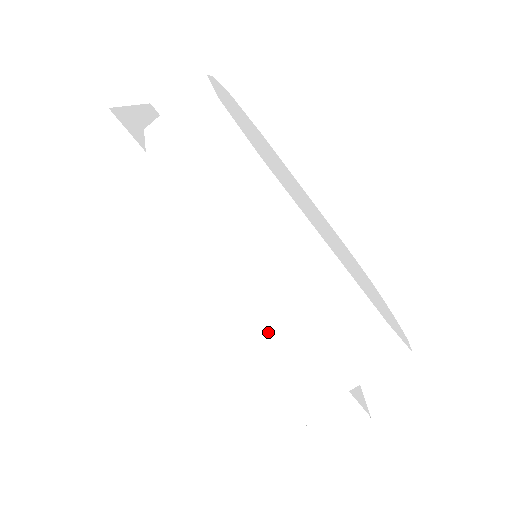
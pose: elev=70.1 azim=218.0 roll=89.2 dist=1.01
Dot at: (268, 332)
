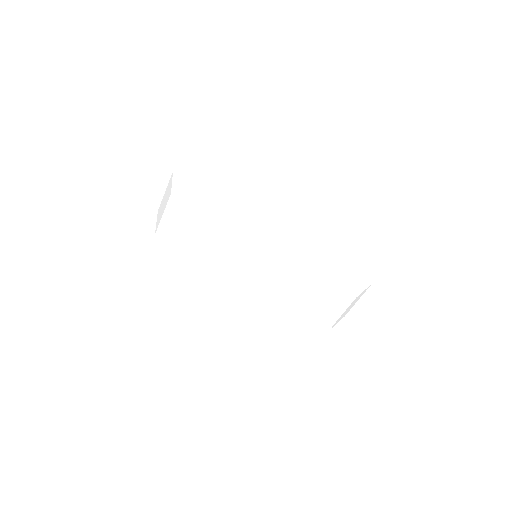
Dot at: occluded
